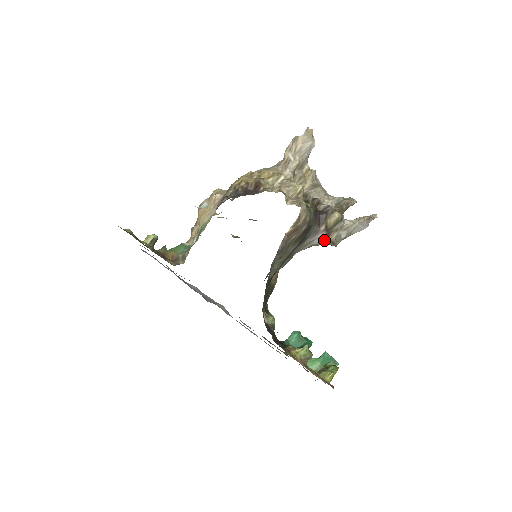
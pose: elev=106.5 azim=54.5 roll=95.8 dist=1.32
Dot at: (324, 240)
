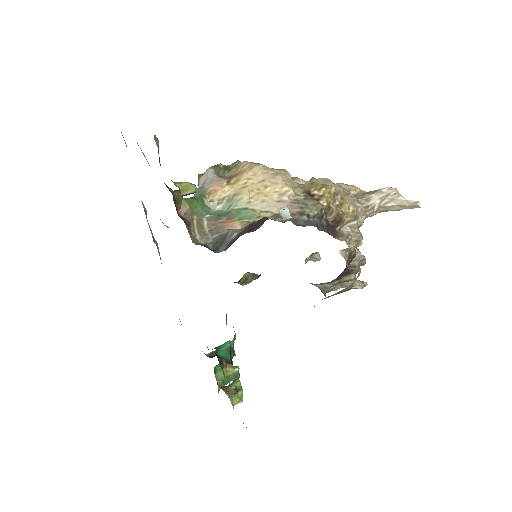
Dot at: (324, 288)
